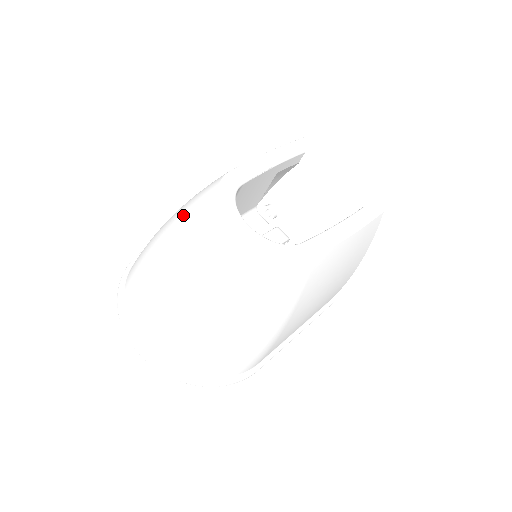
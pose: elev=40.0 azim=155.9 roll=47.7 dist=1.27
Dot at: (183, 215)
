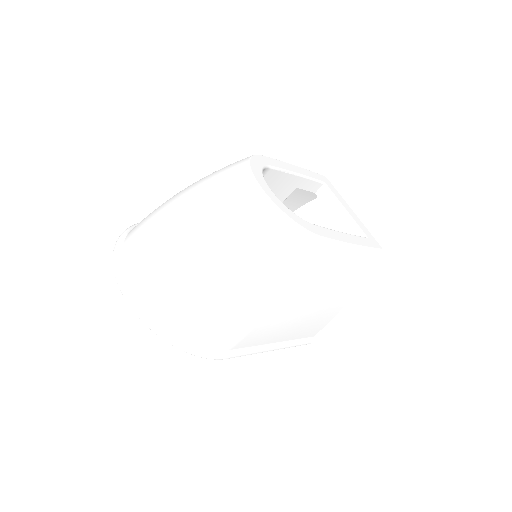
Dot at: (211, 174)
